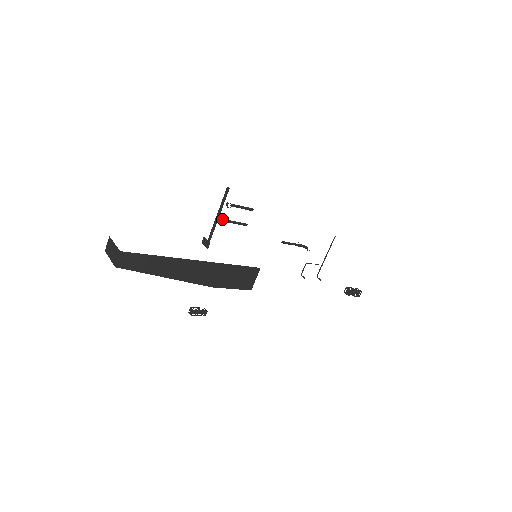
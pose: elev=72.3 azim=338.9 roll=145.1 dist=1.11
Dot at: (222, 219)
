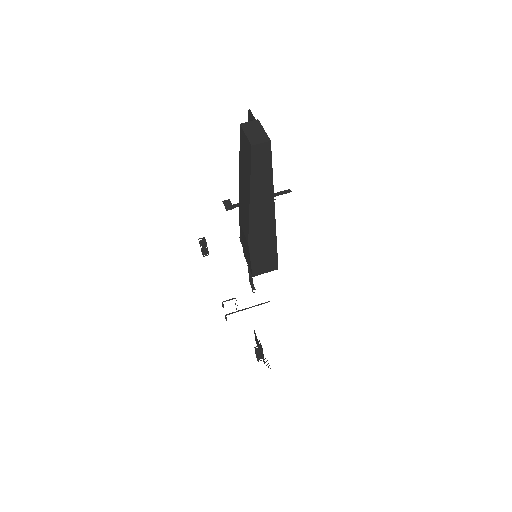
Dot at: occluded
